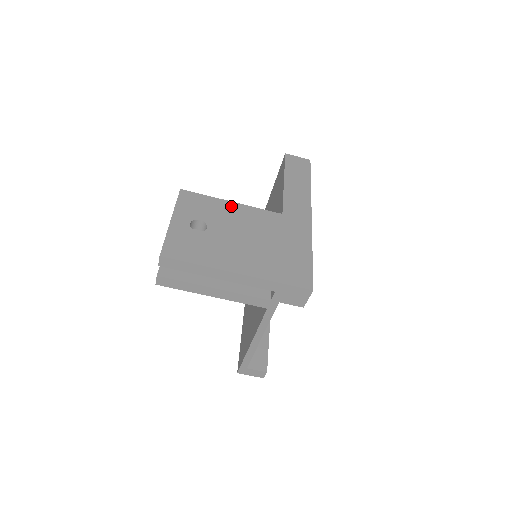
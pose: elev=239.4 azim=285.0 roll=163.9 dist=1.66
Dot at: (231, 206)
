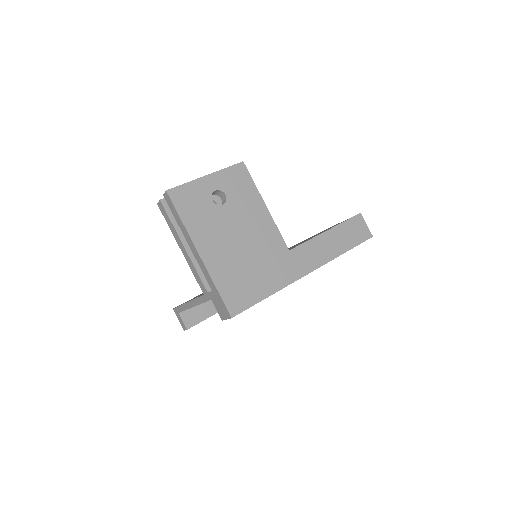
Dot at: (261, 208)
